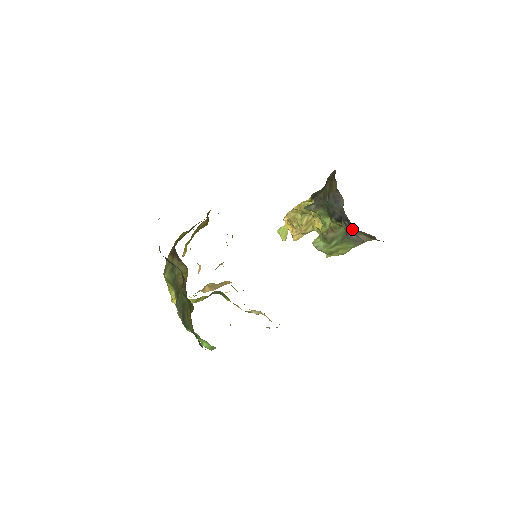
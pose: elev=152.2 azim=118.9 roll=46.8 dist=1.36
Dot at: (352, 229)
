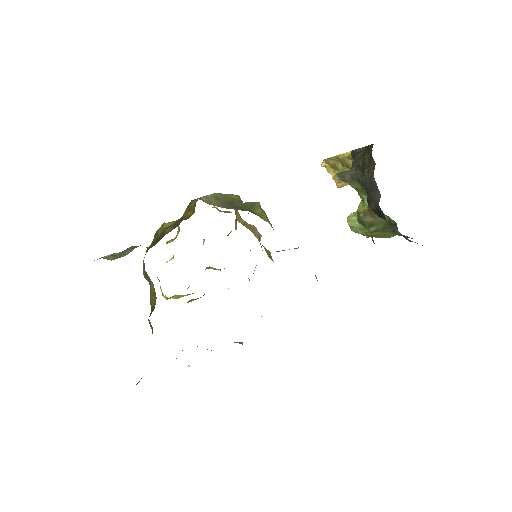
Dot at: occluded
